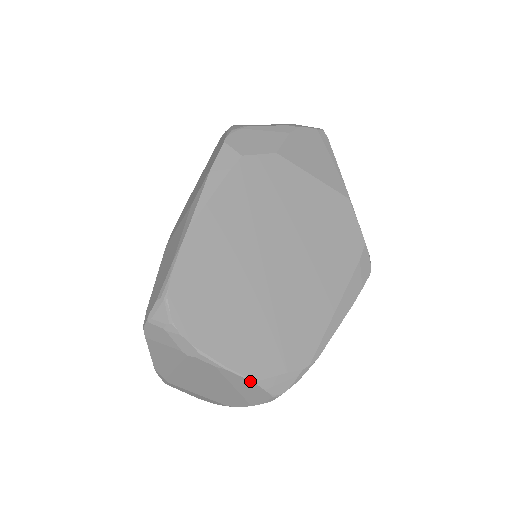
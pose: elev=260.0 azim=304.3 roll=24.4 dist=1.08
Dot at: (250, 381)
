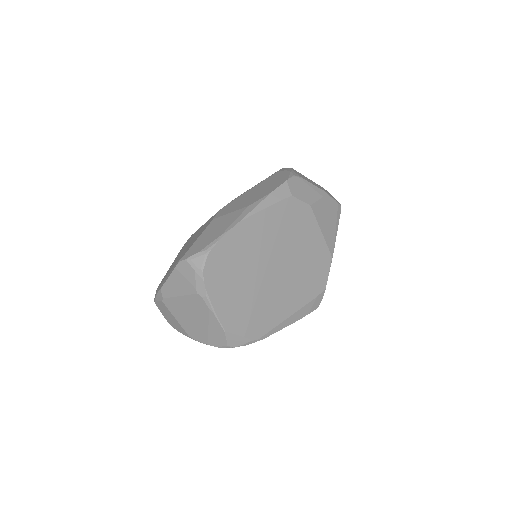
Dot at: (223, 329)
